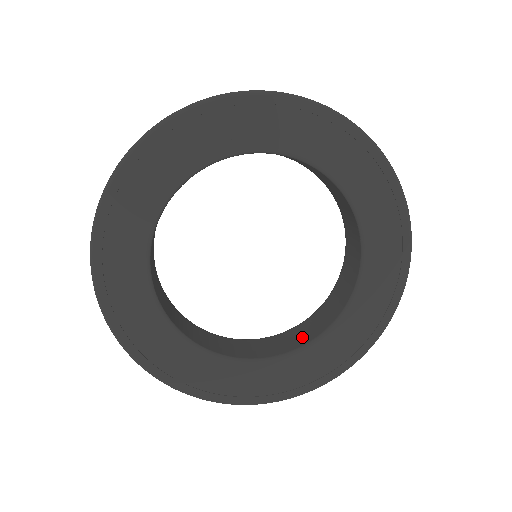
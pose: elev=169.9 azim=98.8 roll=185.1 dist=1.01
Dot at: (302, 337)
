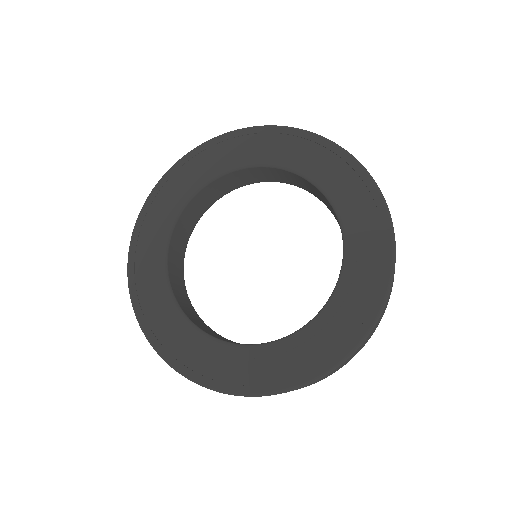
Dot at: occluded
